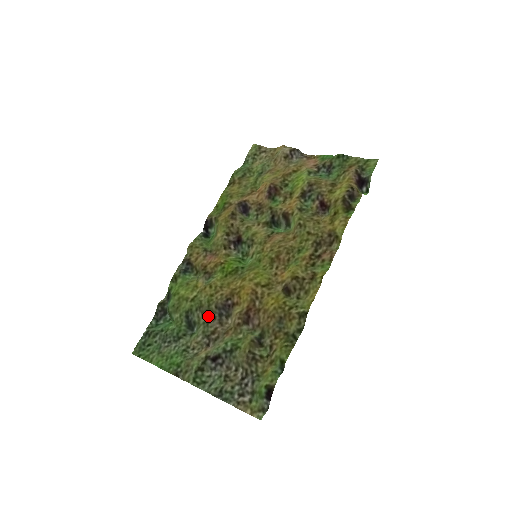
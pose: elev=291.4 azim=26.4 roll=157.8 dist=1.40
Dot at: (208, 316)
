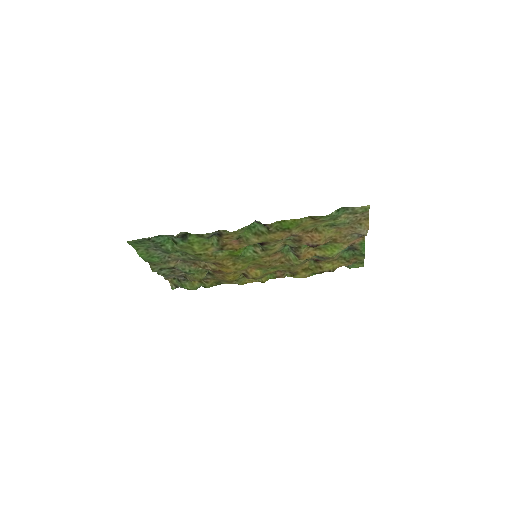
Dot at: (195, 259)
